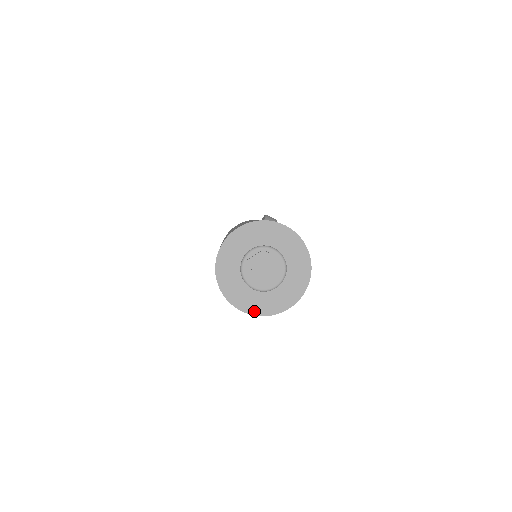
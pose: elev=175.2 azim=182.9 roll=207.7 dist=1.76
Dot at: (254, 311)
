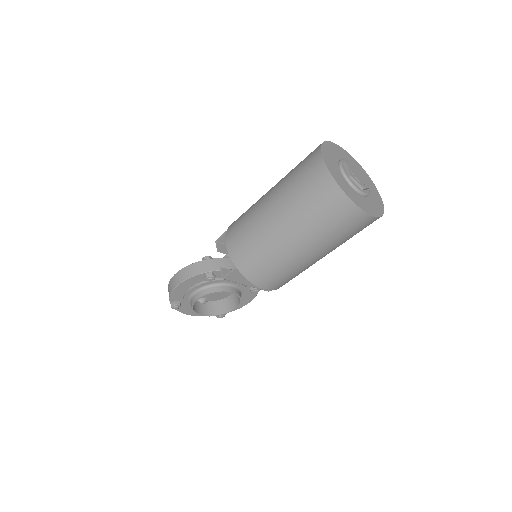
Dot at: (331, 171)
